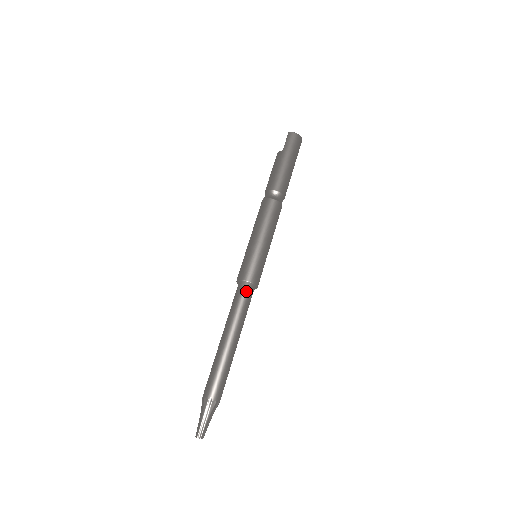
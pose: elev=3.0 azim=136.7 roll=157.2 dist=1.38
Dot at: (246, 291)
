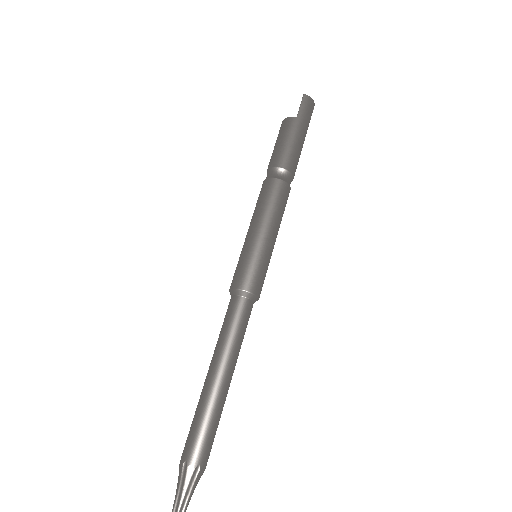
Dot at: (248, 307)
